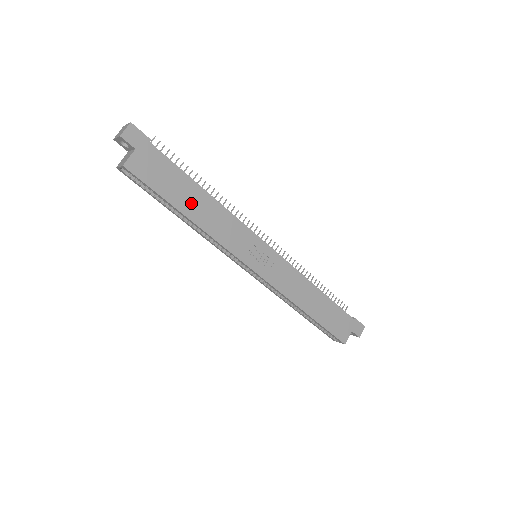
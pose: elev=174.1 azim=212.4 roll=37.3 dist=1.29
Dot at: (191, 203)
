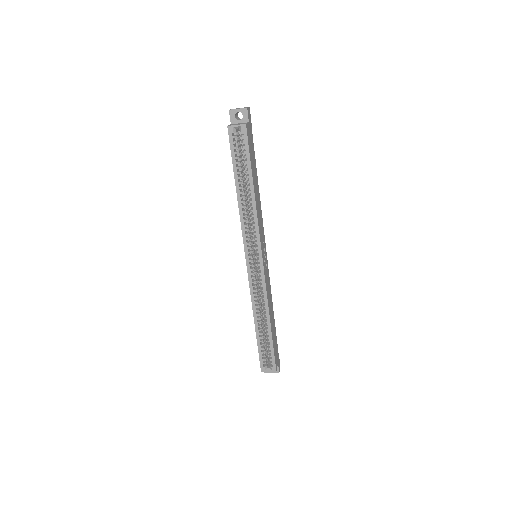
Dot at: (255, 182)
